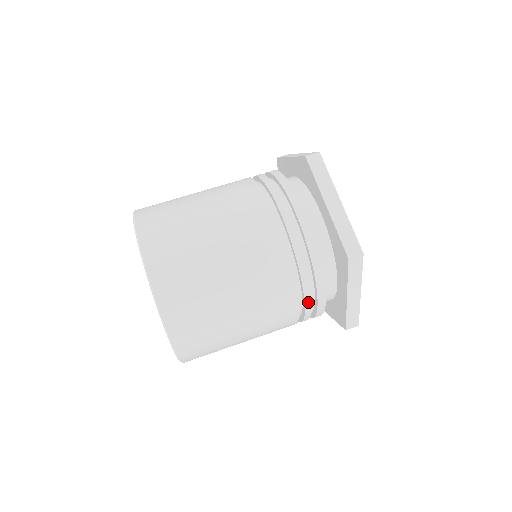
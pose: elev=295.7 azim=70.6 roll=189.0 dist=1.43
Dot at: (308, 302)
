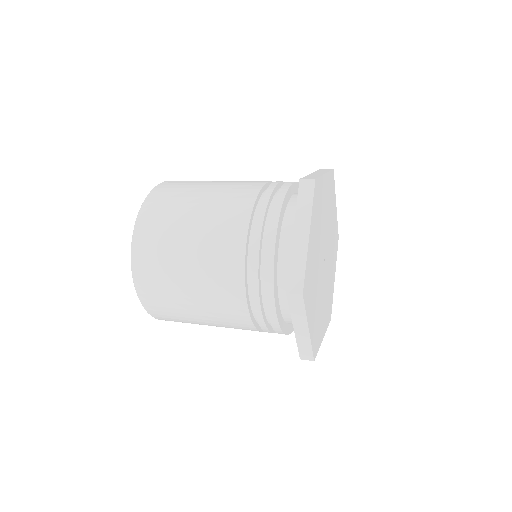
Dot at: (260, 317)
